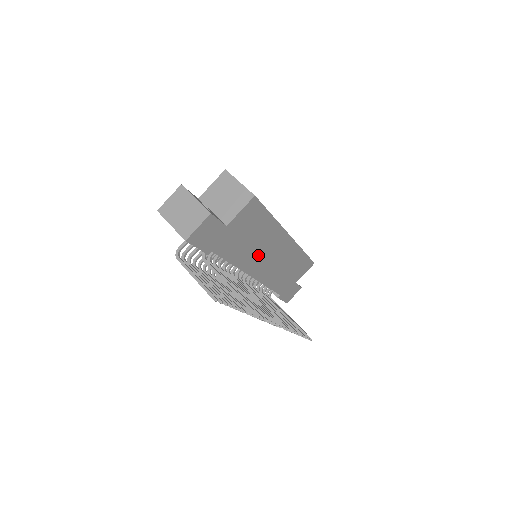
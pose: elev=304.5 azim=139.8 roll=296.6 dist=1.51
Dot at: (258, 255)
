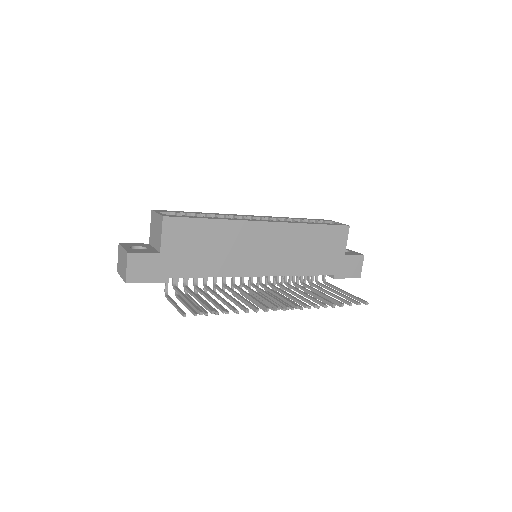
Dot at: (239, 256)
